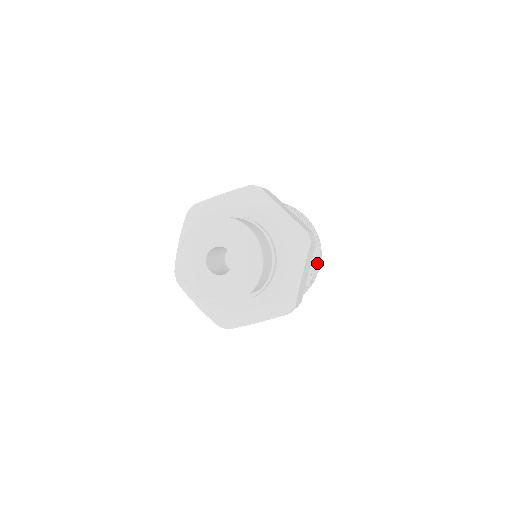
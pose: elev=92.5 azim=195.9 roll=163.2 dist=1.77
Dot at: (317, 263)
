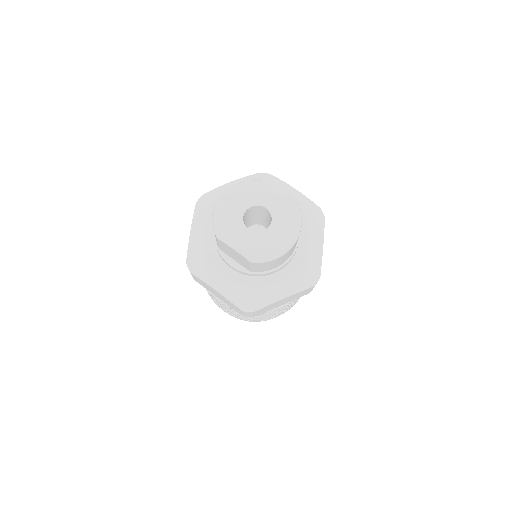
Dot at: (283, 310)
